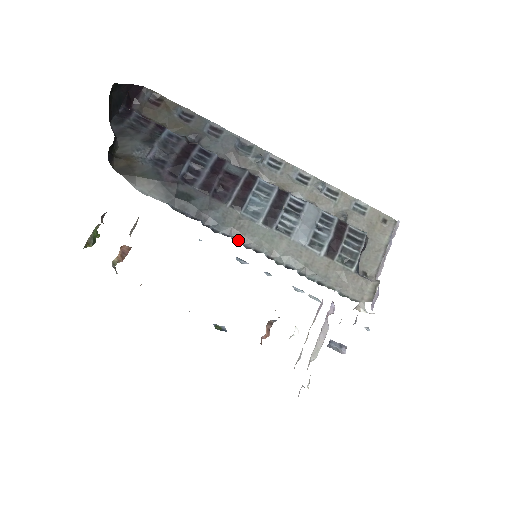
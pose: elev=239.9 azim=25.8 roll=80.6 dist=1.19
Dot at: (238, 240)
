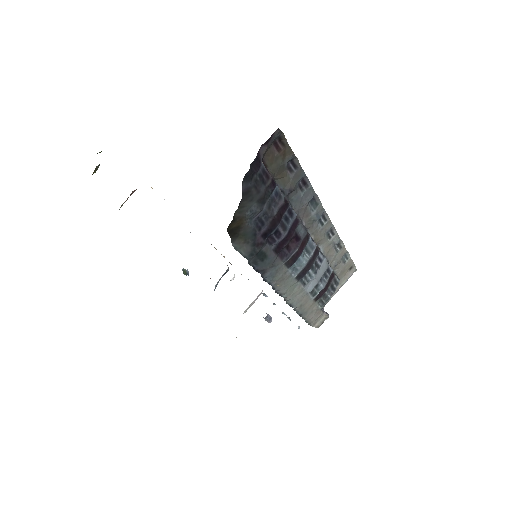
Dot at: (274, 287)
